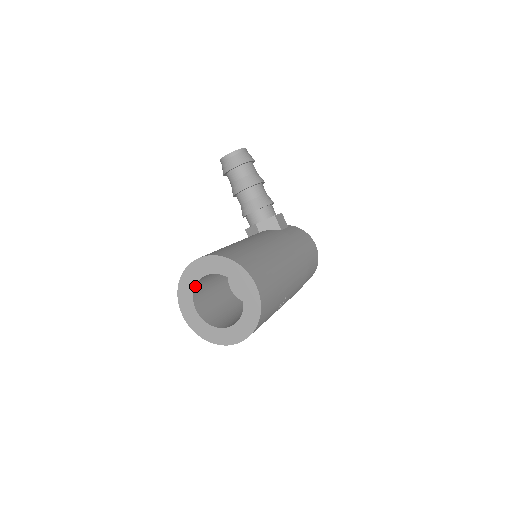
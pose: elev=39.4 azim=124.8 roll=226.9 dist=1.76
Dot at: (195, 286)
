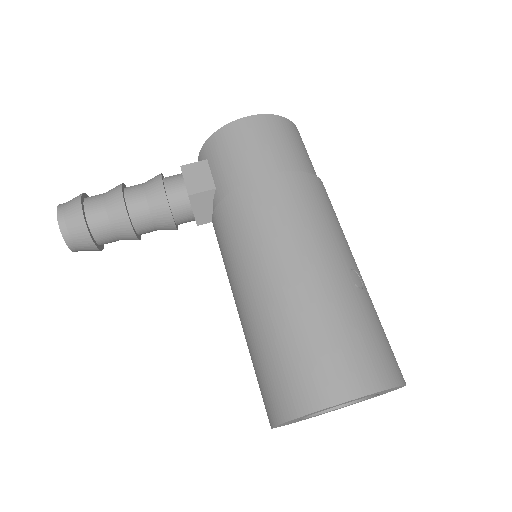
Dot at: (303, 418)
